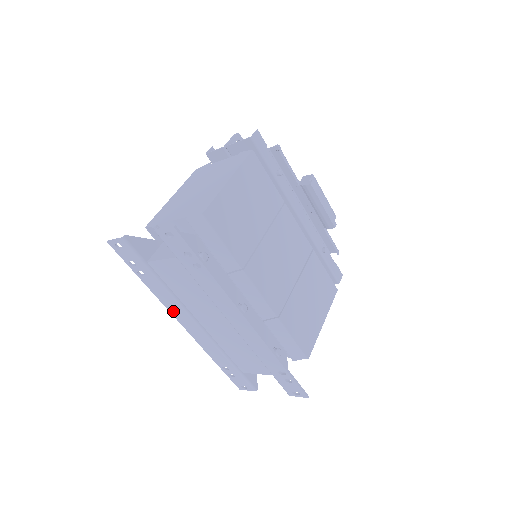
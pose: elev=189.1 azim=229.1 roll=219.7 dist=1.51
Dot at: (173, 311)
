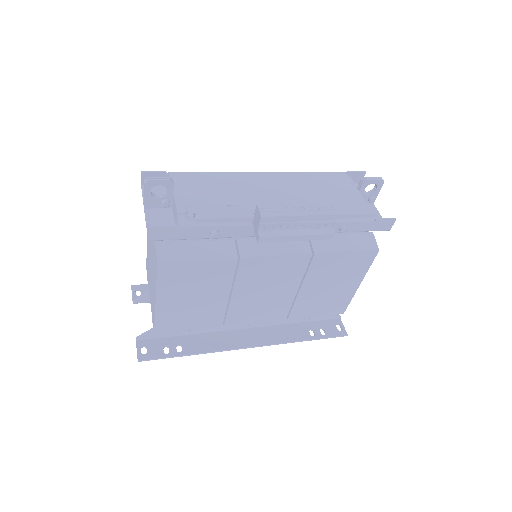
Dot at: occluded
